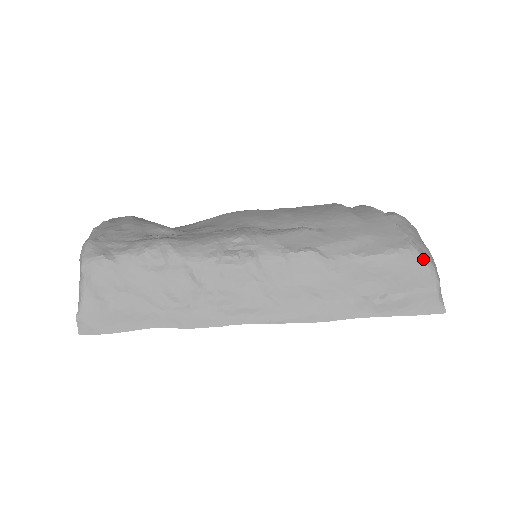
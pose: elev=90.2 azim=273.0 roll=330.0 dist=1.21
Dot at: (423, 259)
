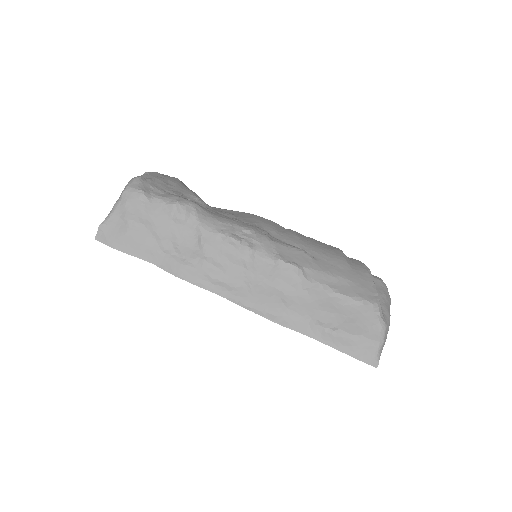
Dot at: (380, 317)
